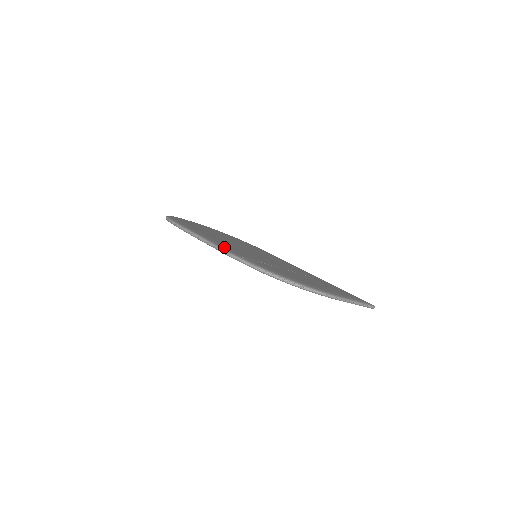
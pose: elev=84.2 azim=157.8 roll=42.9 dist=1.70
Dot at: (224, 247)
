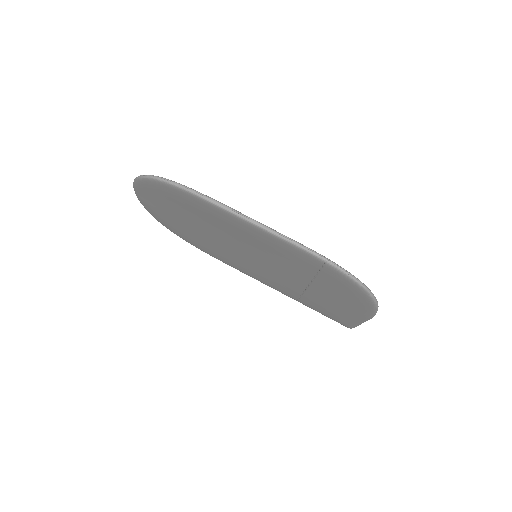
Dot at: occluded
